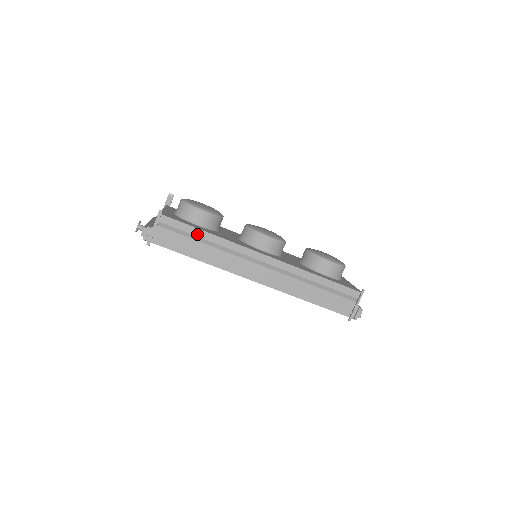
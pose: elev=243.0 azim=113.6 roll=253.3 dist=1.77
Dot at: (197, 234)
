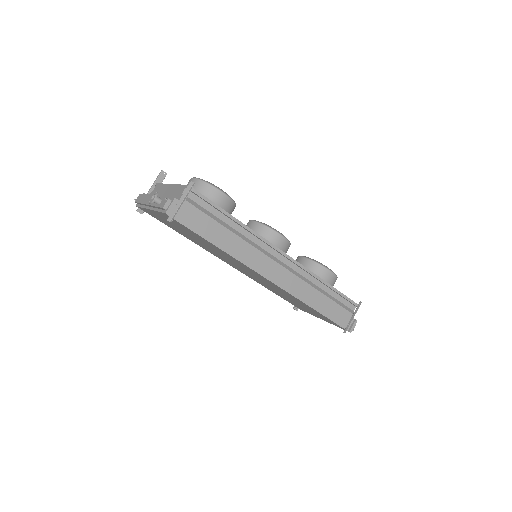
Dot at: (223, 218)
